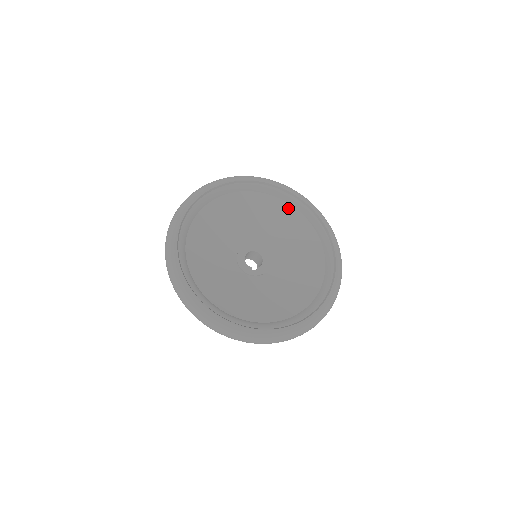
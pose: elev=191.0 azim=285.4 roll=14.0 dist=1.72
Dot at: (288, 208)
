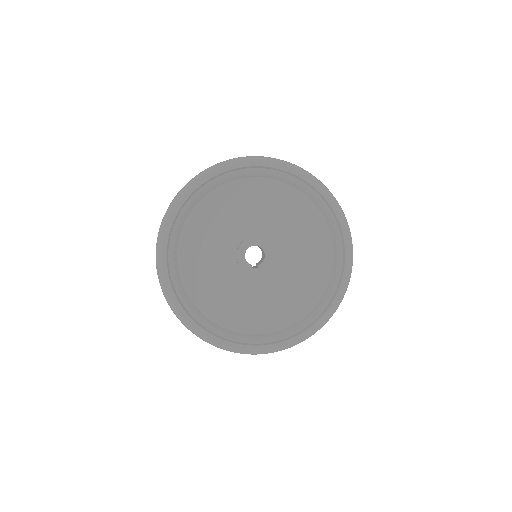
Dot at: (295, 194)
